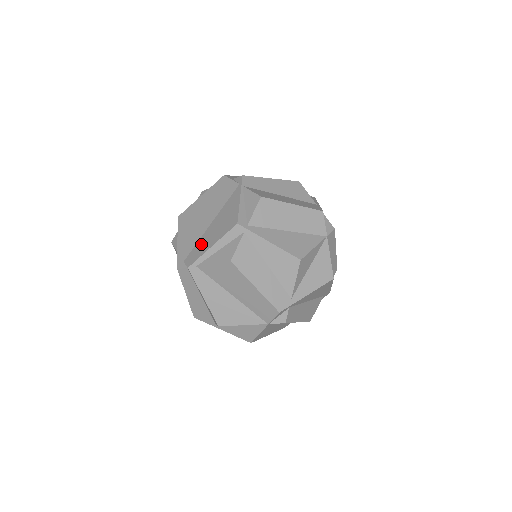
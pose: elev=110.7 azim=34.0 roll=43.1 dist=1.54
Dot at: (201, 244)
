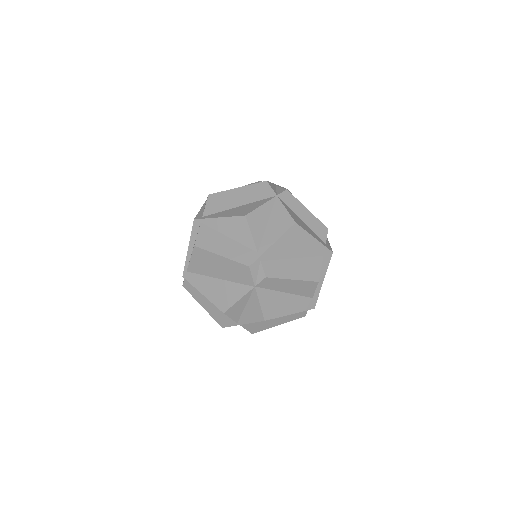
Dot at: occluded
